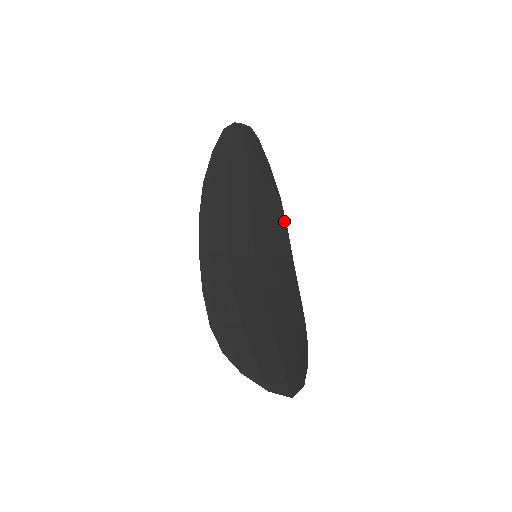
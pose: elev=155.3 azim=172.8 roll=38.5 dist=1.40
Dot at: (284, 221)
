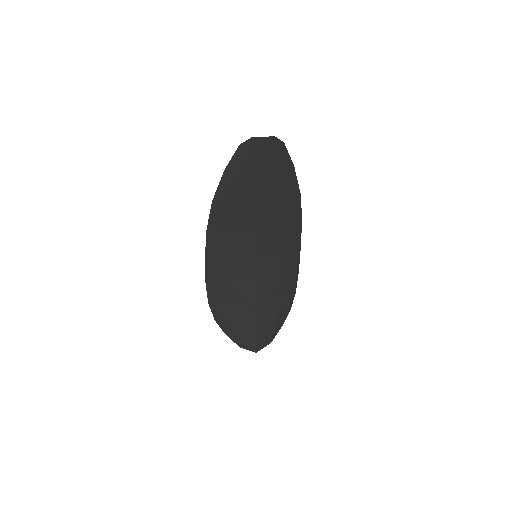
Dot at: (299, 215)
